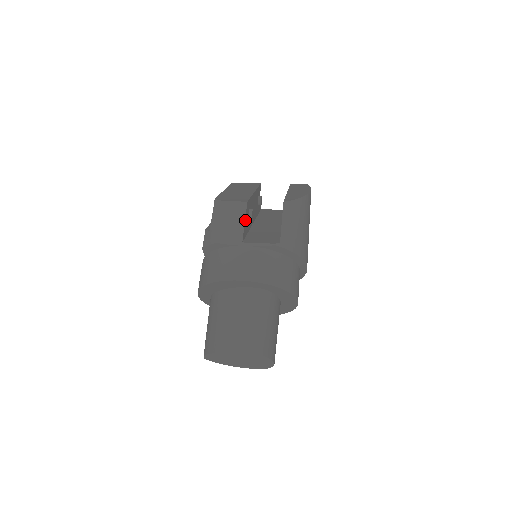
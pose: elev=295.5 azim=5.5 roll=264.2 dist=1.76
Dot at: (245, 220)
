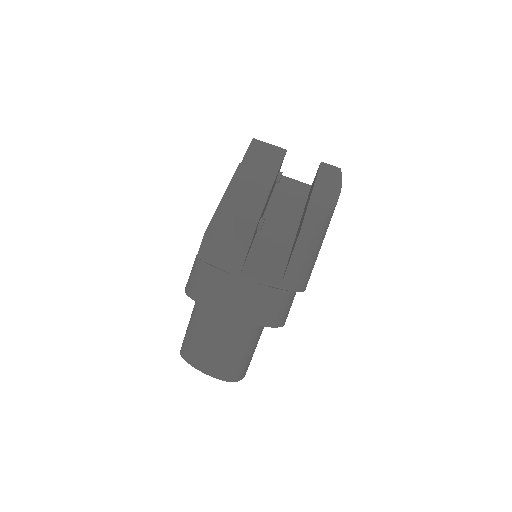
Dot at: (250, 244)
